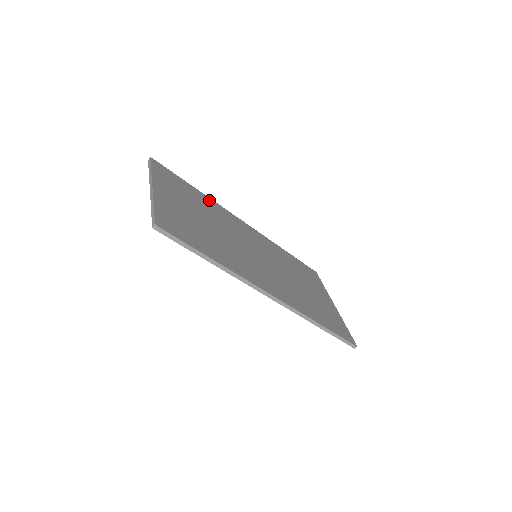
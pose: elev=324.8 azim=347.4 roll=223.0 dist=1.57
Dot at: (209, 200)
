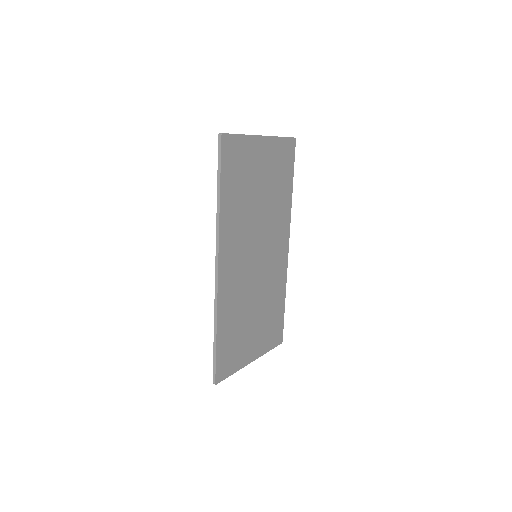
Dot at: (289, 203)
